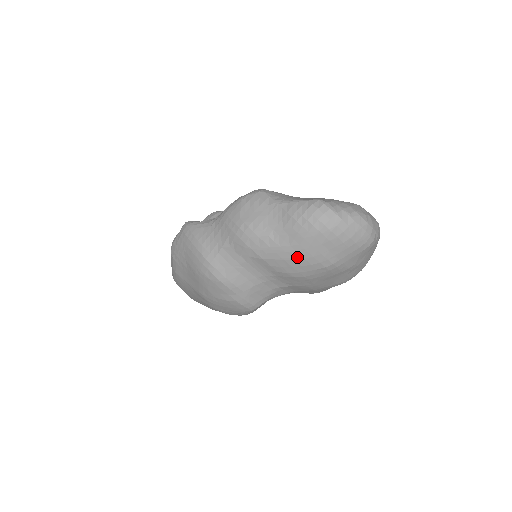
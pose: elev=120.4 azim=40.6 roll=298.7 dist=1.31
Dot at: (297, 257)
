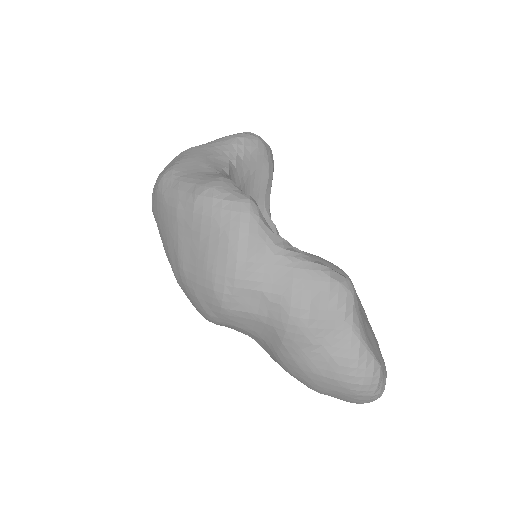
Dot at: (308, 374)
